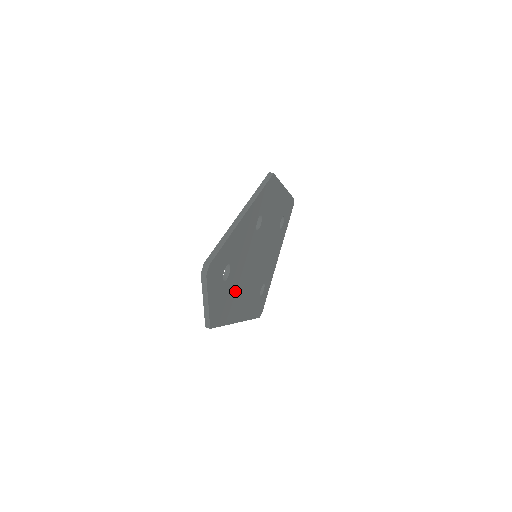
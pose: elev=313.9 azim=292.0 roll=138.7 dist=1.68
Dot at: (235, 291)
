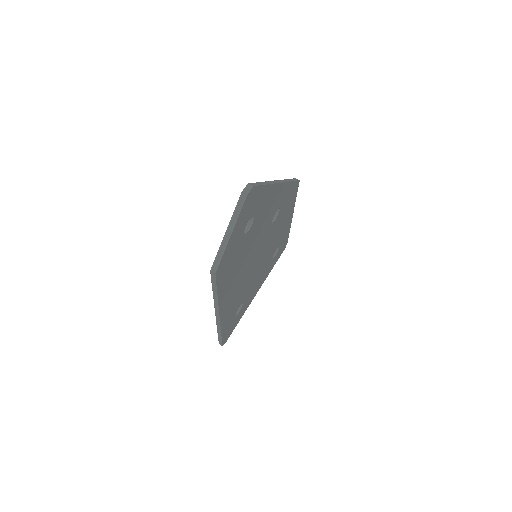
Dot at: (238, 265)
